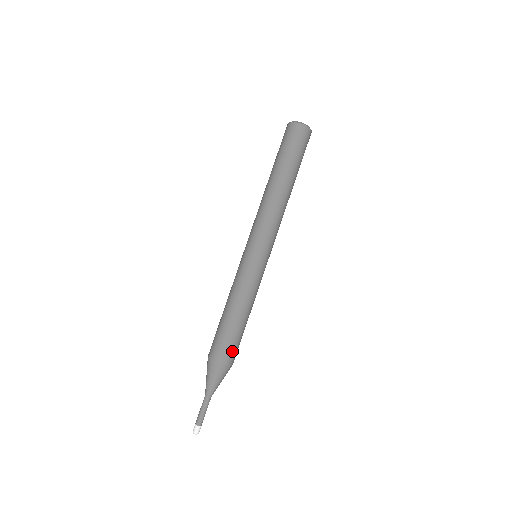
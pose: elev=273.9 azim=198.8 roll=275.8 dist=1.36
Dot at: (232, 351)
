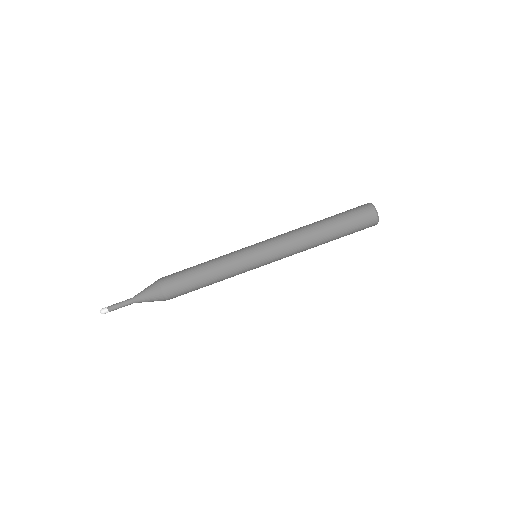
Dot at: (177, 294)
